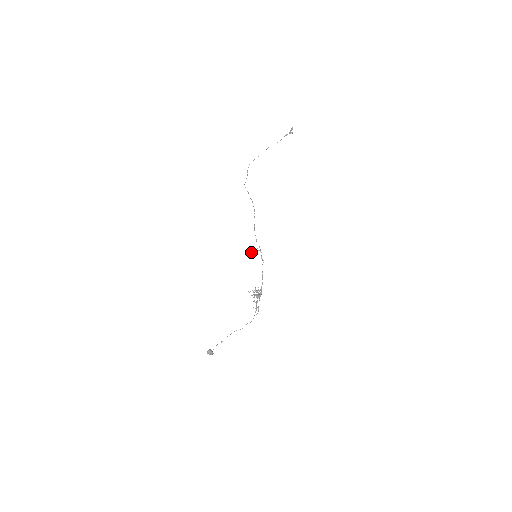
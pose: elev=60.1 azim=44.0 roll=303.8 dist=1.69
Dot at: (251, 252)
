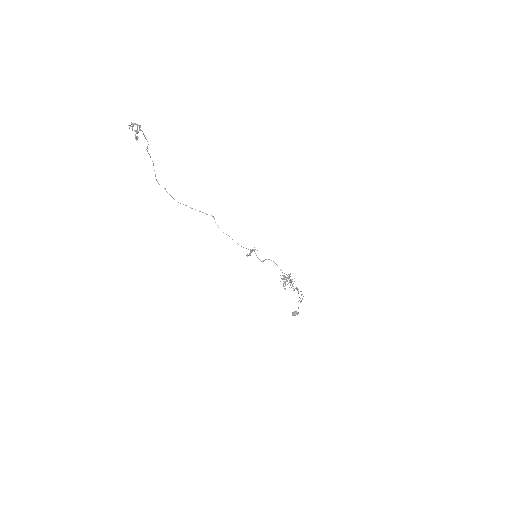
Dot at: (250, 252)
